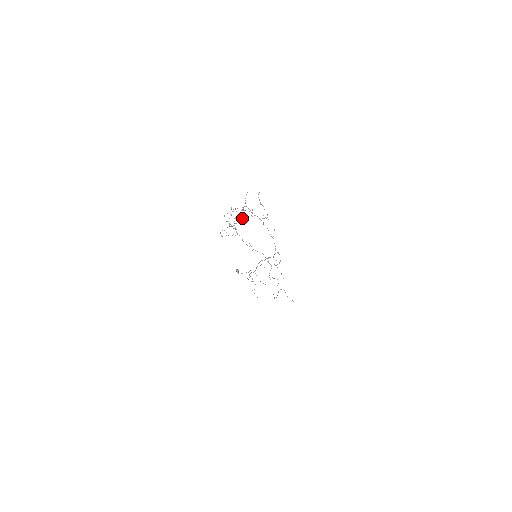
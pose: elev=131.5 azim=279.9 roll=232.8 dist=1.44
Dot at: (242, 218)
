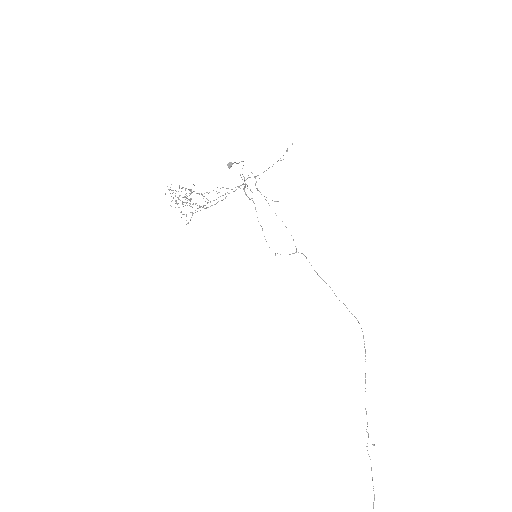
Dot at: occluded
